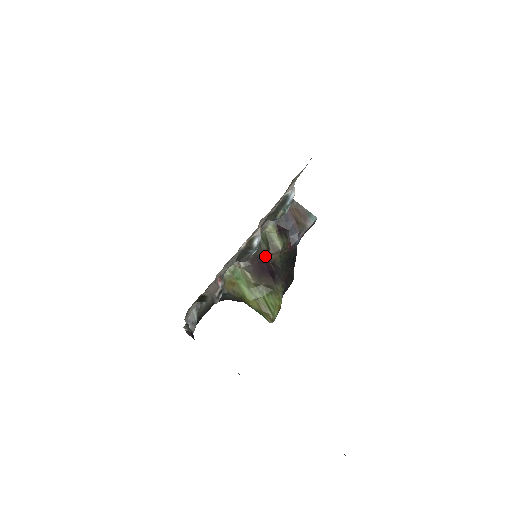
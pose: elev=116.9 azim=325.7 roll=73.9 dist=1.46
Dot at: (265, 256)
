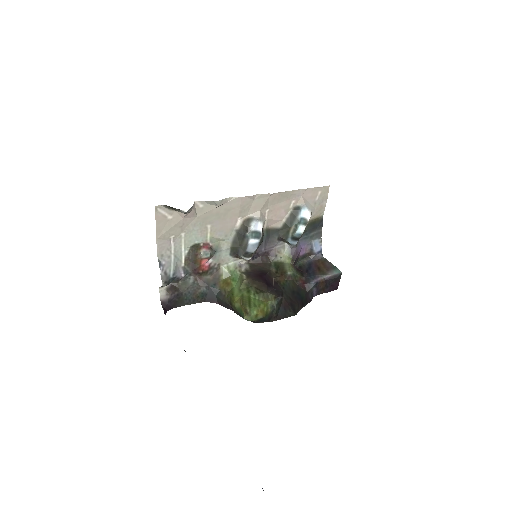
Dot at: (270, 274)
